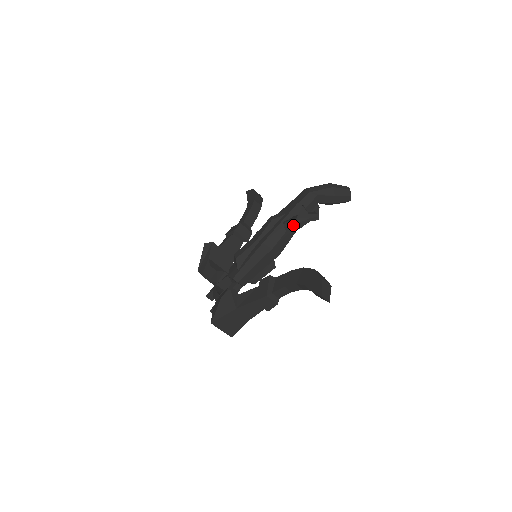
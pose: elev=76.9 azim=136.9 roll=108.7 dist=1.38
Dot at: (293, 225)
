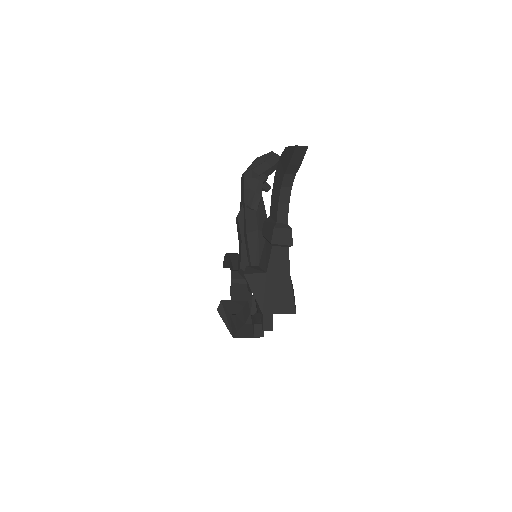
Dot at: (254, 198)
